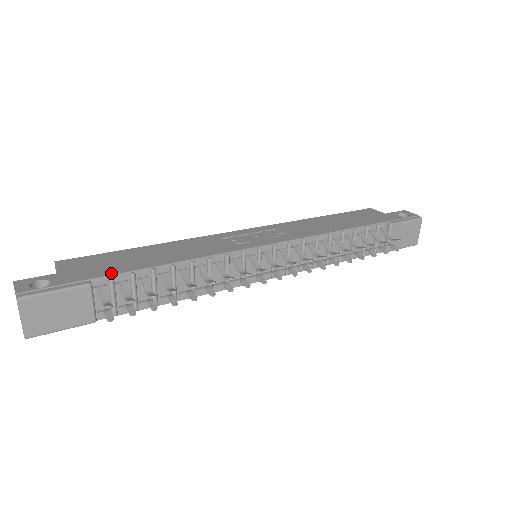
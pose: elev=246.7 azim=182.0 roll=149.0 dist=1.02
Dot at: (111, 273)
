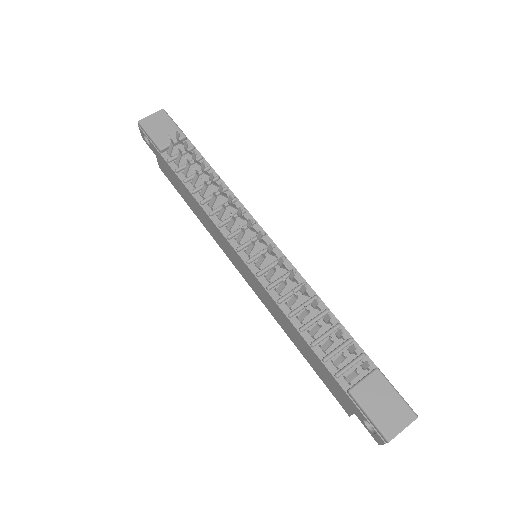
Dot at: (196, 149)
